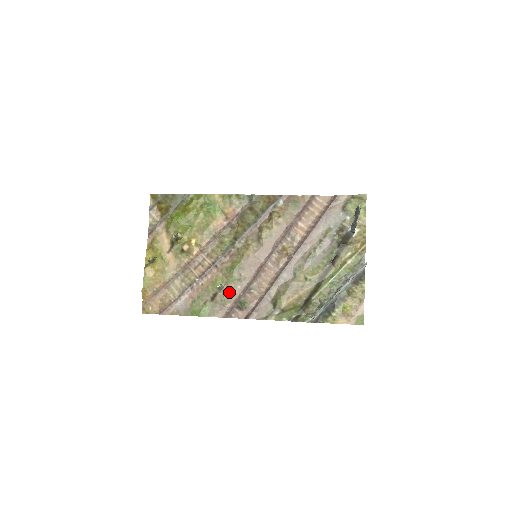
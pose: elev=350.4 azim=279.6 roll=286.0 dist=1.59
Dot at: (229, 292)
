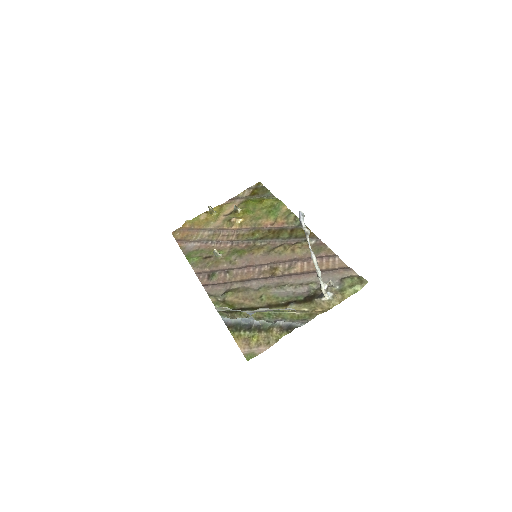
Dot at: (217, 262)
